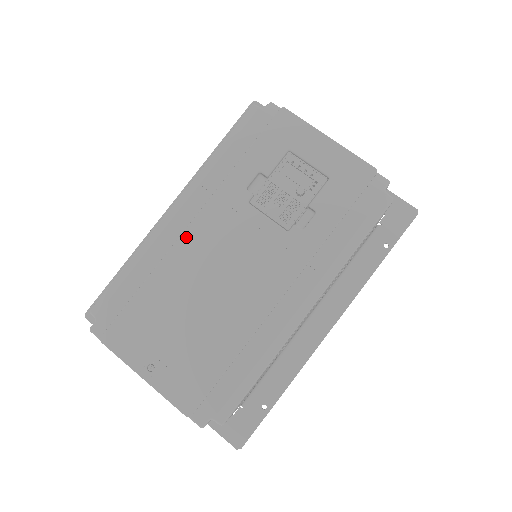
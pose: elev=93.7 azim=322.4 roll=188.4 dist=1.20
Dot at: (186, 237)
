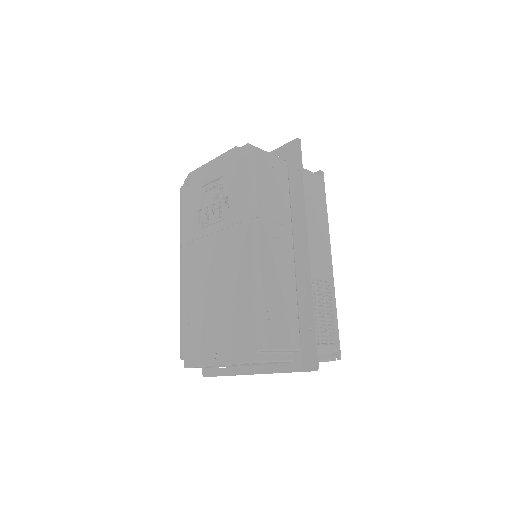
Dot at: (190, 275)
